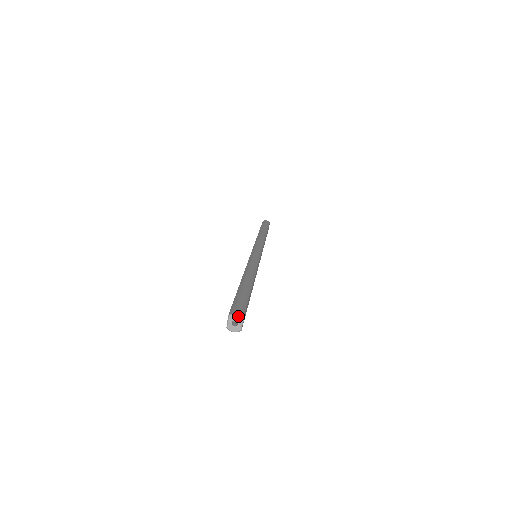
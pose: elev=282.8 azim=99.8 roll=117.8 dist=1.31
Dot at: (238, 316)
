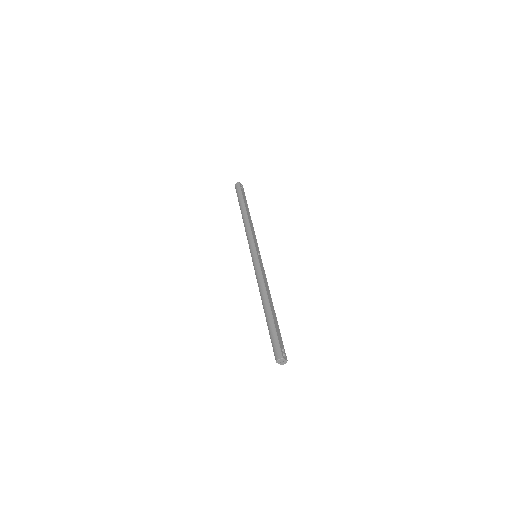
Dot at: (280, 360)
